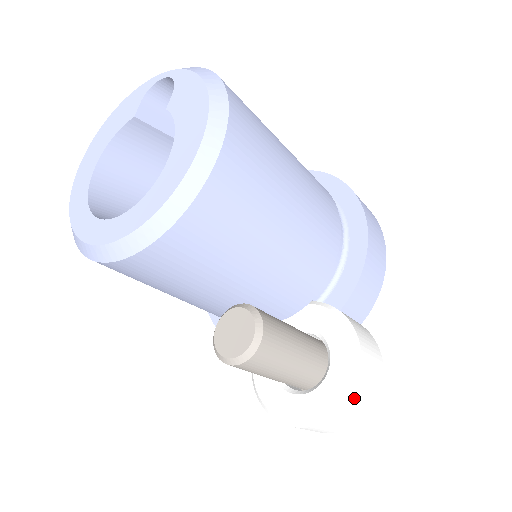
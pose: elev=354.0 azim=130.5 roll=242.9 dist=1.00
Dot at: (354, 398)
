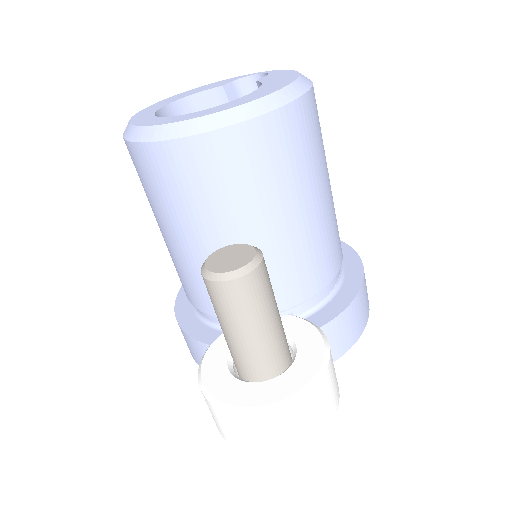
Dot at: (307, 400)
